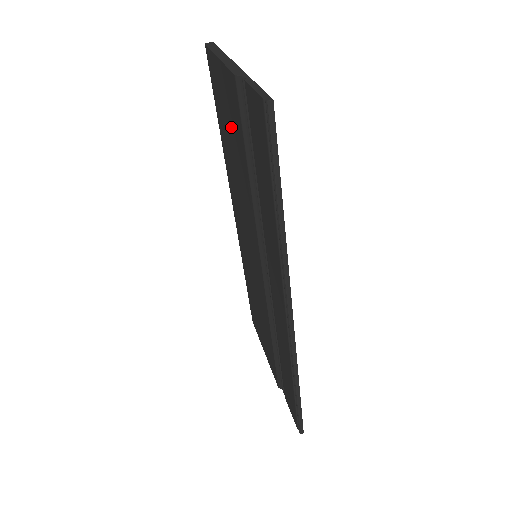
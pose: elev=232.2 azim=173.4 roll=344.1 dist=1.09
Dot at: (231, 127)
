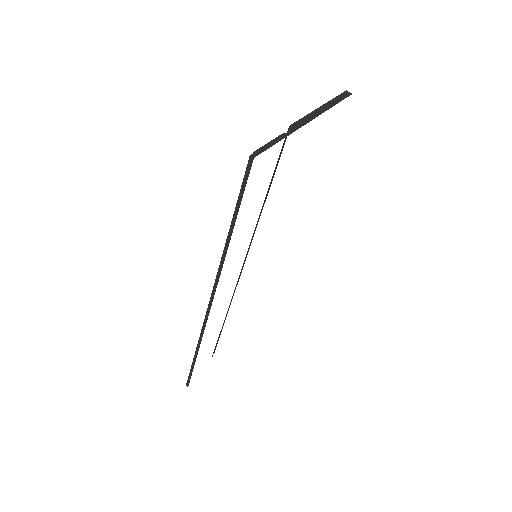
Dot at: occluded
